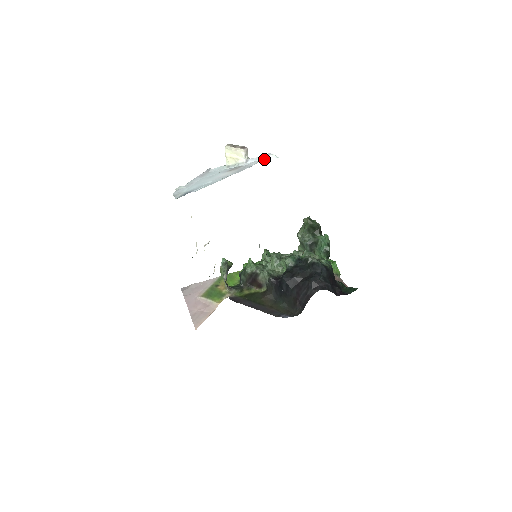
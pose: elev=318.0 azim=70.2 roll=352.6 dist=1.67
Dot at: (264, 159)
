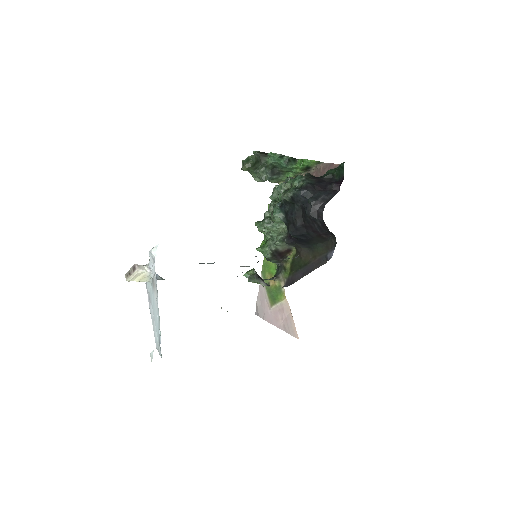
Dot at: (154, 260)
